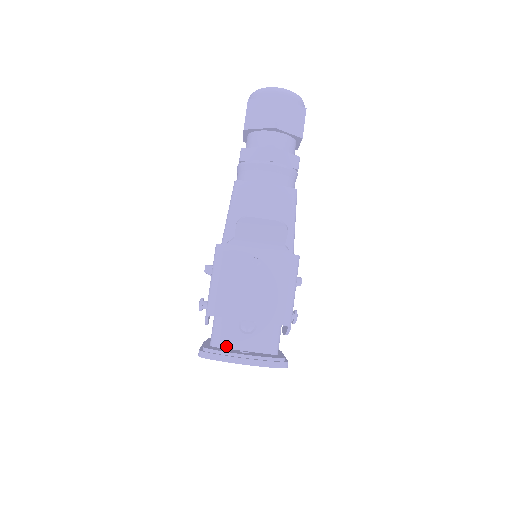
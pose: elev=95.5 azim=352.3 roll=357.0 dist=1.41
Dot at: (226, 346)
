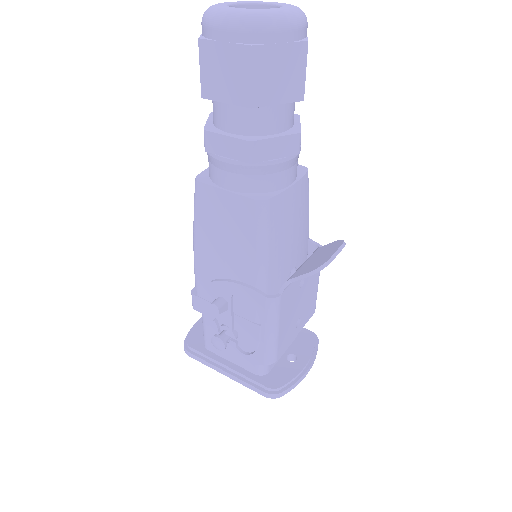
Dot at: (273, 365)
